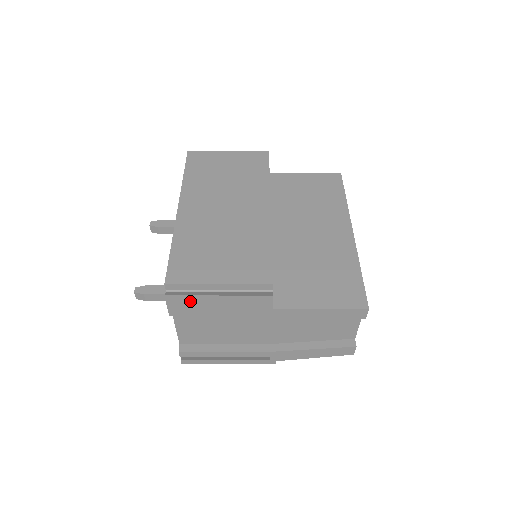
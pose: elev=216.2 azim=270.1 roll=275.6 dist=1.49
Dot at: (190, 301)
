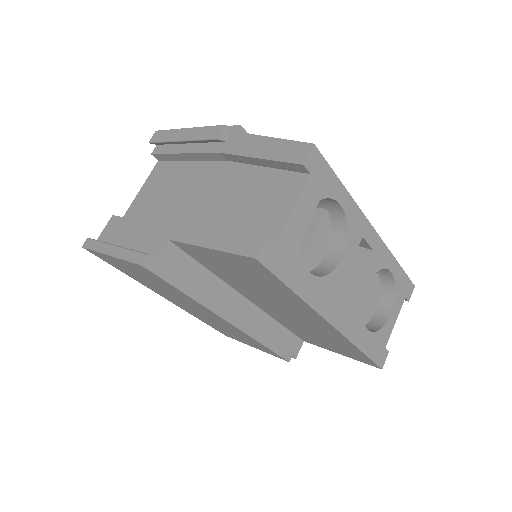
Dot at: occluded
